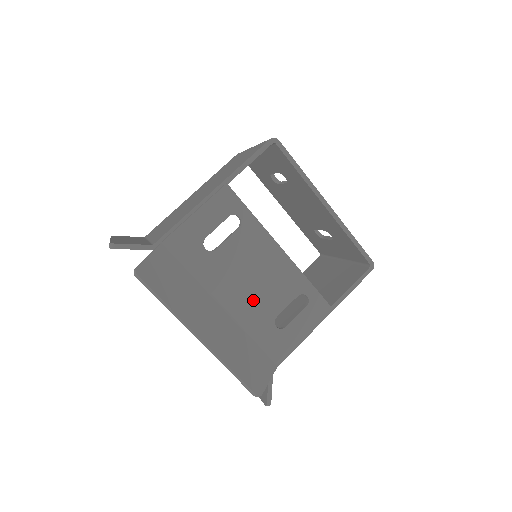
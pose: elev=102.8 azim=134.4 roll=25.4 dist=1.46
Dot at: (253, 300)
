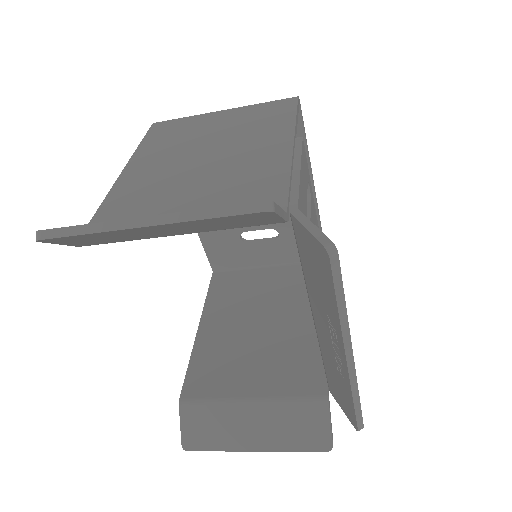
Dot at: occluded
